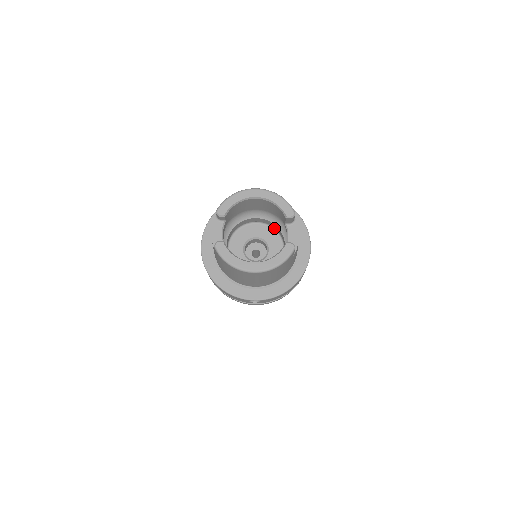
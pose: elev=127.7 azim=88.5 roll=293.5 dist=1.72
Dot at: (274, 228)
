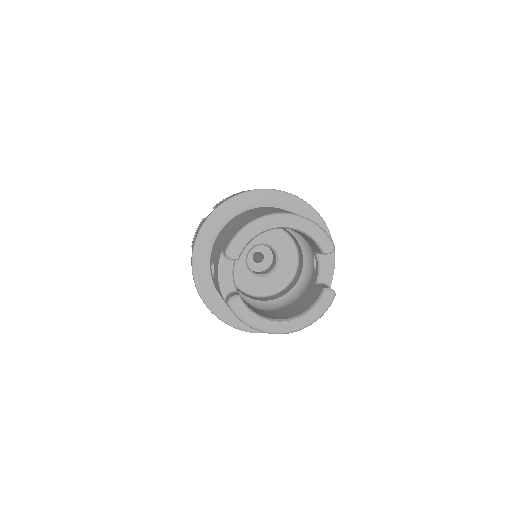
Dot at: (284, 230)
